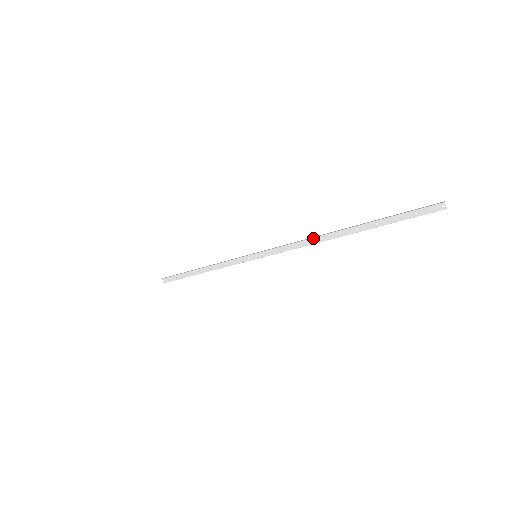
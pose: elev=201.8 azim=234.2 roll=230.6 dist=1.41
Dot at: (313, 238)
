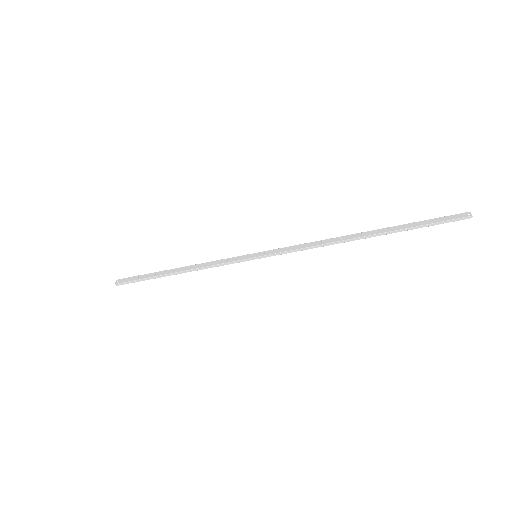
Dot at: (330, 238)
